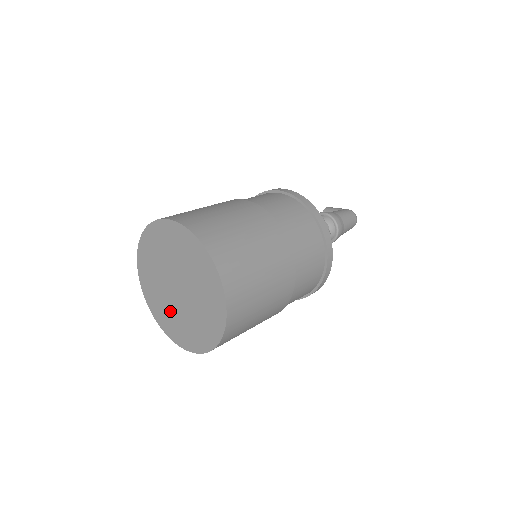
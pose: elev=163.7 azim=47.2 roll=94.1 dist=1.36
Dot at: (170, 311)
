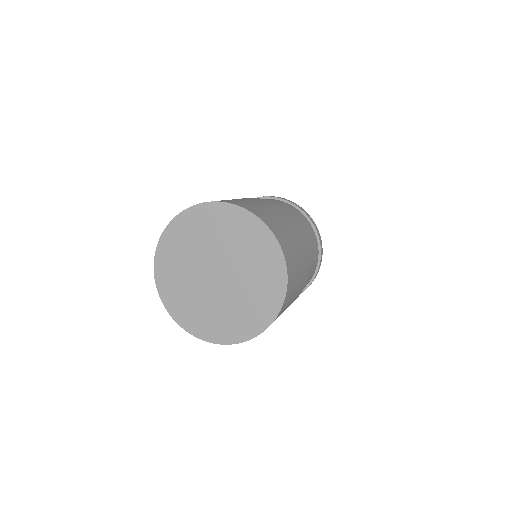
Dot at: (192, 295)
